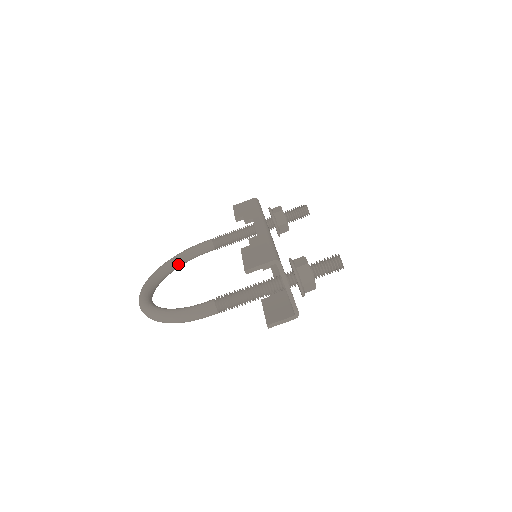
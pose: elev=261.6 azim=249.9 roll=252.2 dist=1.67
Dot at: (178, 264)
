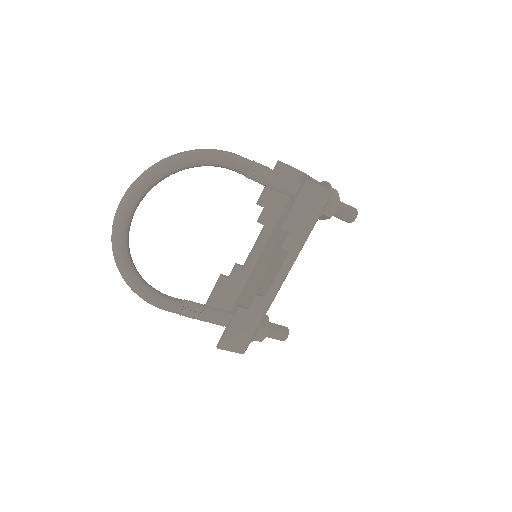
Dot at: (190, 167)
